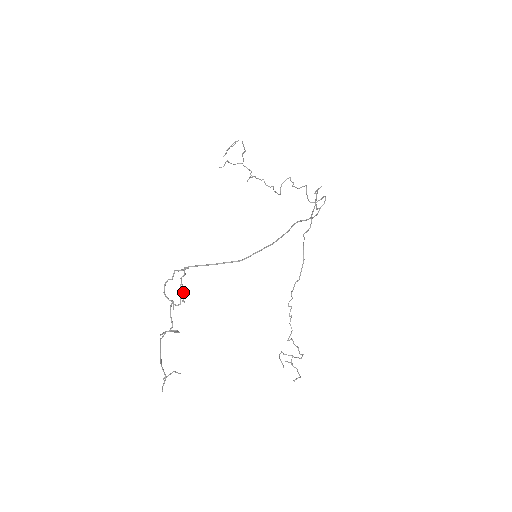
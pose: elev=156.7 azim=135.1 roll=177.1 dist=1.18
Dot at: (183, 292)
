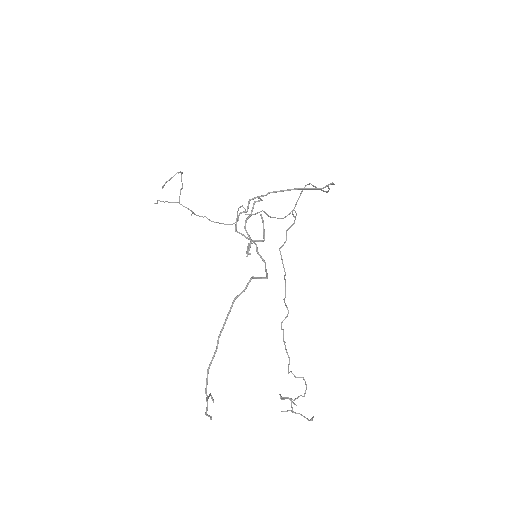
Dot at: (250, 238)
